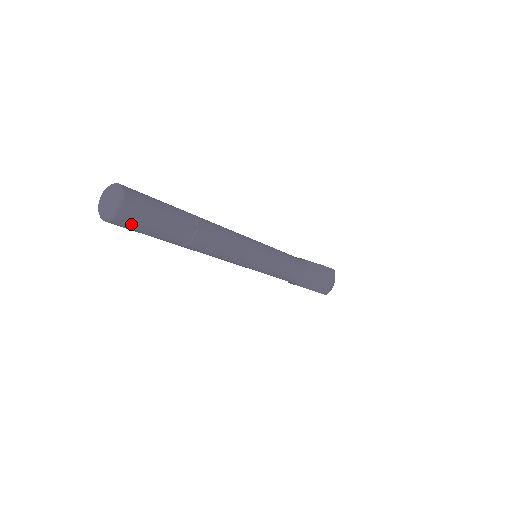
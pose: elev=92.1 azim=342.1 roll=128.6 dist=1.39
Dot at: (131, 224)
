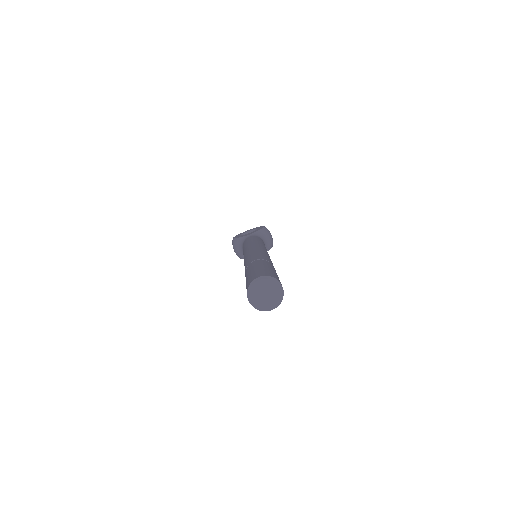
Dot at: occluded
